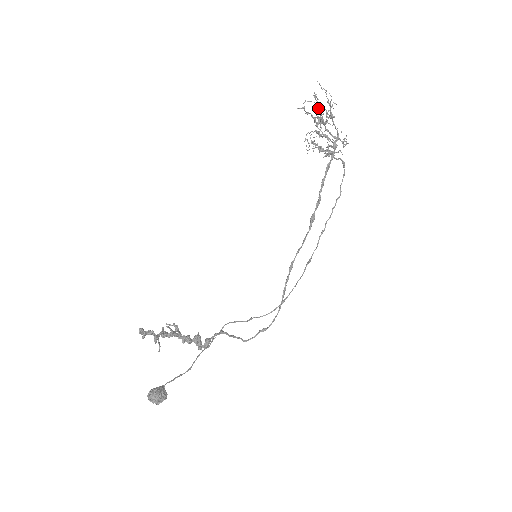
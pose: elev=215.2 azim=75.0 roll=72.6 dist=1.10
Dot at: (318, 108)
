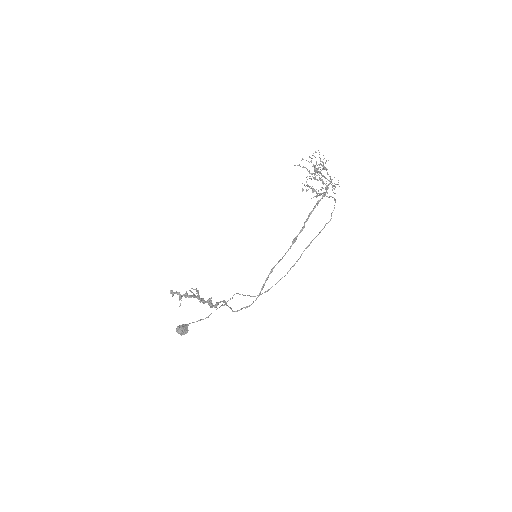
Dot at: occluded
